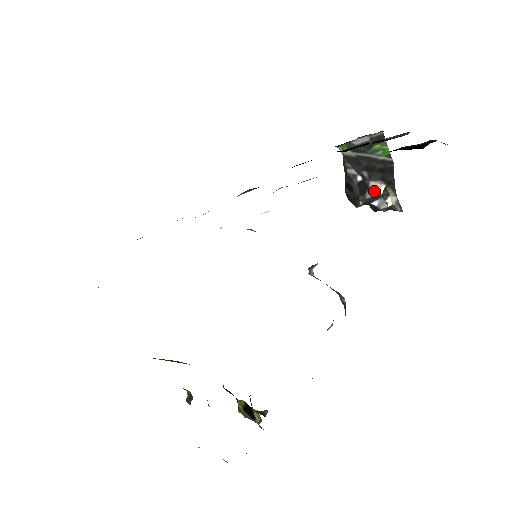
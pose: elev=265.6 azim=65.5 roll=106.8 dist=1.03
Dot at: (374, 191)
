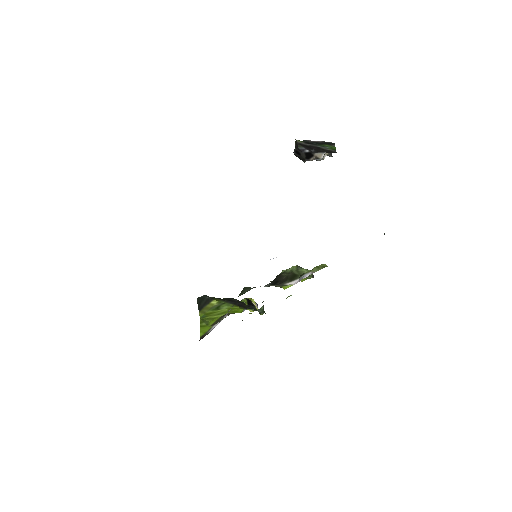
Dot at: (317, 158)
